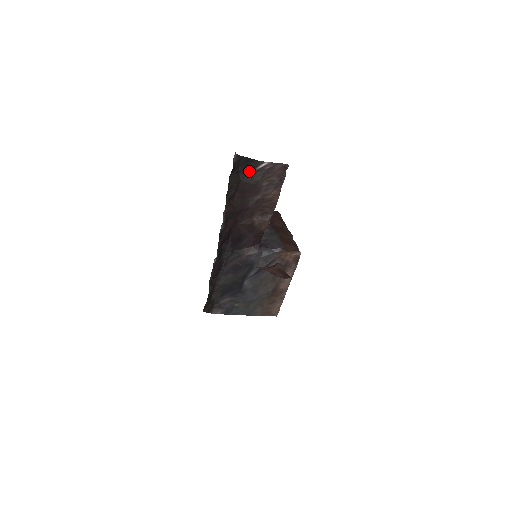
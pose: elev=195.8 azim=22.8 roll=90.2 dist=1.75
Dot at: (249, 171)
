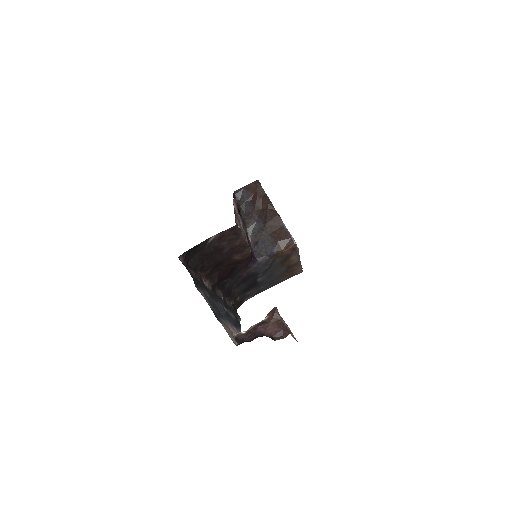
Dot at: (202, 248)
